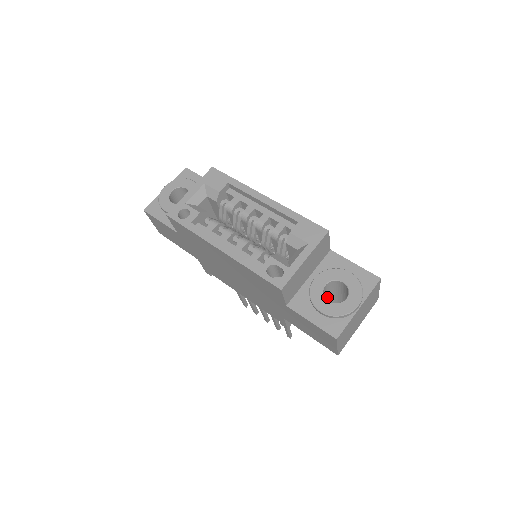
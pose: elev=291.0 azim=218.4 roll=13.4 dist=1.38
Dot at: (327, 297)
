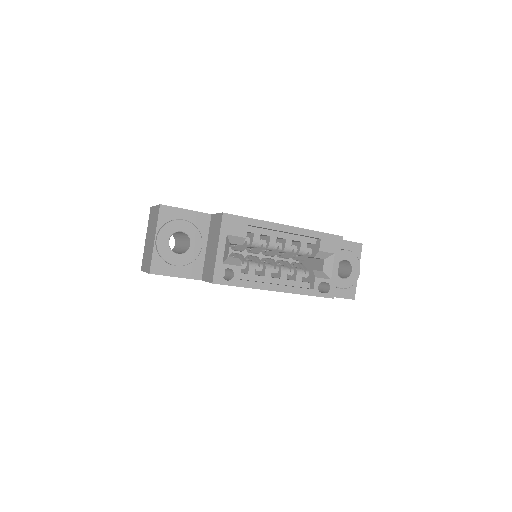
Dot at: occluded
